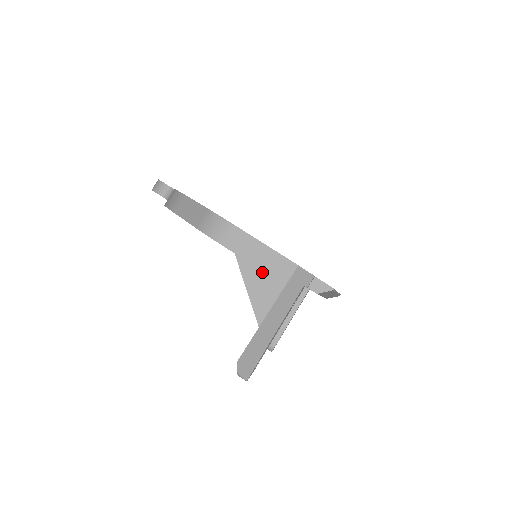
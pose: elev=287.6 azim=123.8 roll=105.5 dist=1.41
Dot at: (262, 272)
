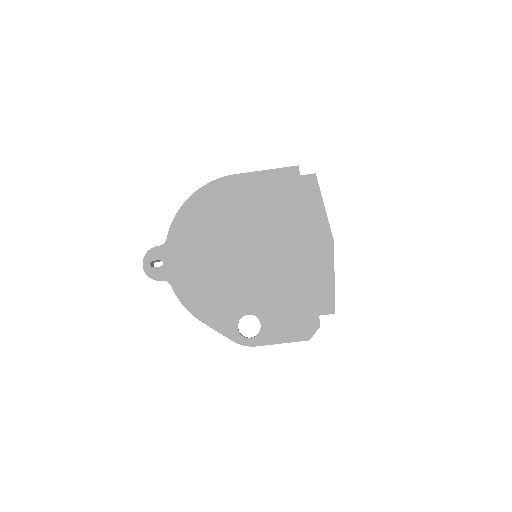
Dot at: occluded
